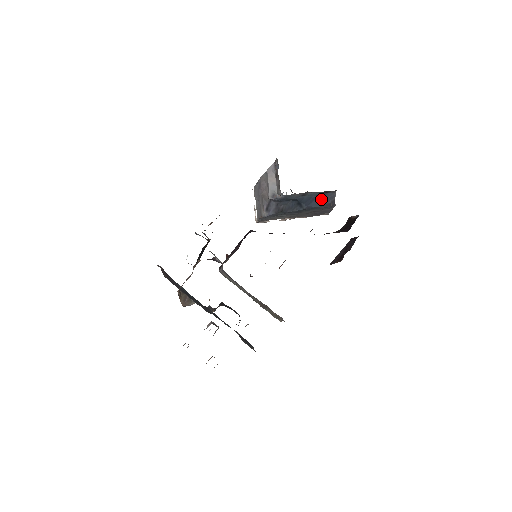
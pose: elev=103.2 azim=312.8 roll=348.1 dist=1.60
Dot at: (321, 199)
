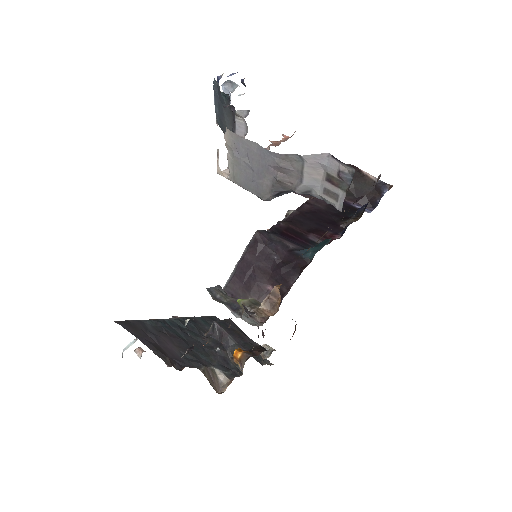
Dot at: occluded
